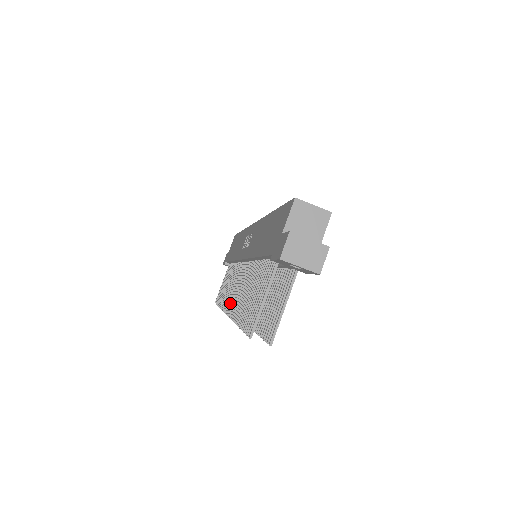
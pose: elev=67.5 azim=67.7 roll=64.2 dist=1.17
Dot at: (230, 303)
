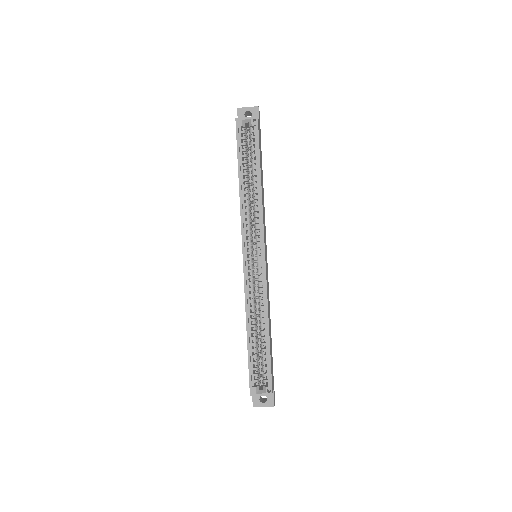
Dot at: occluded
